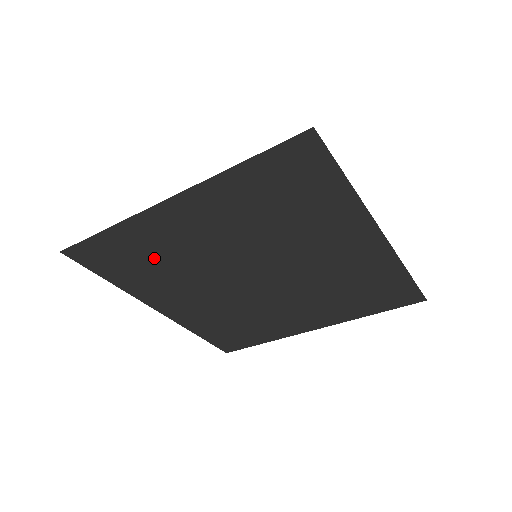
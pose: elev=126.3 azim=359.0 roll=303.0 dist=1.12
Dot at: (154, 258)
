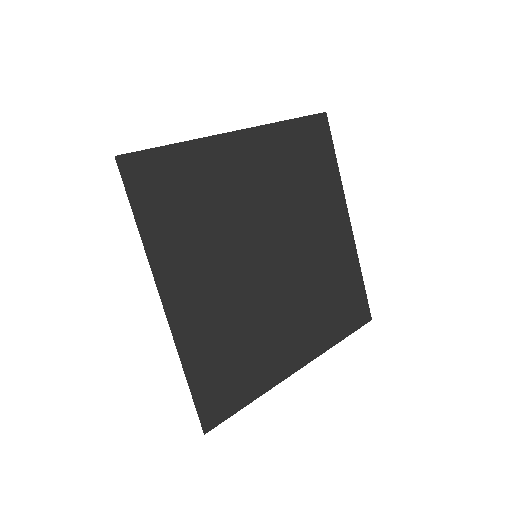
Dot at: (201, 199)
